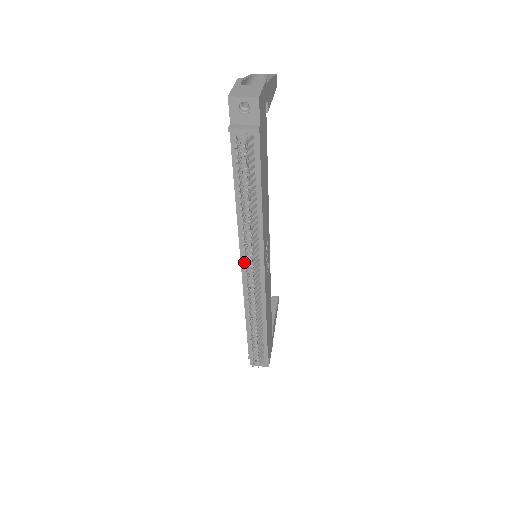
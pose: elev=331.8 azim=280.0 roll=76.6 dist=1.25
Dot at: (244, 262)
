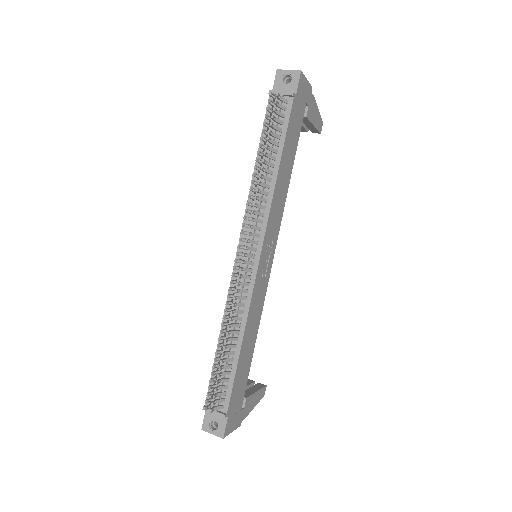
Dot at: occluded
